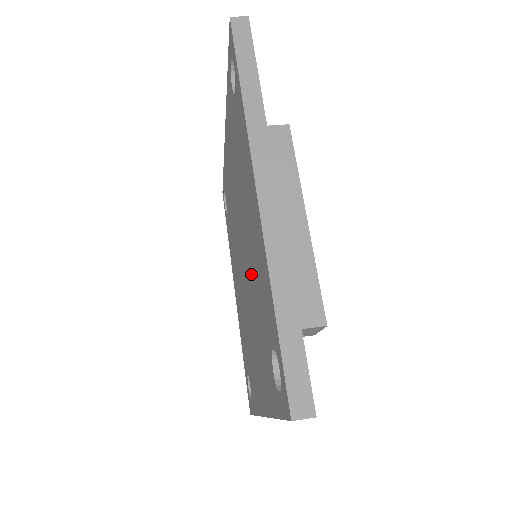
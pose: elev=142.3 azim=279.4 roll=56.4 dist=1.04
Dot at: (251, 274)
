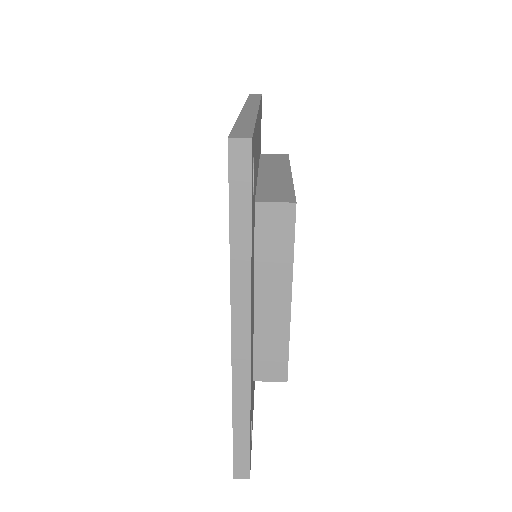
Dot at: occluded
